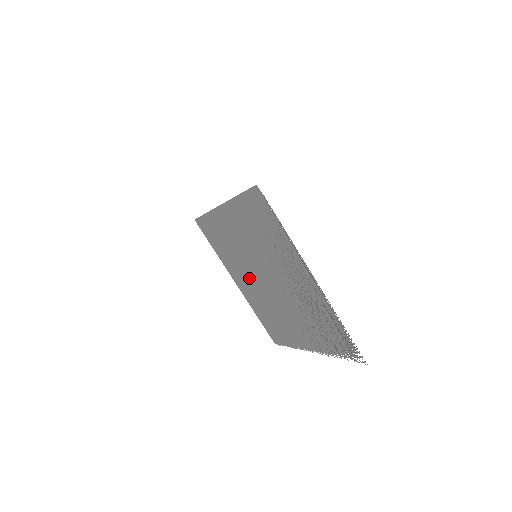
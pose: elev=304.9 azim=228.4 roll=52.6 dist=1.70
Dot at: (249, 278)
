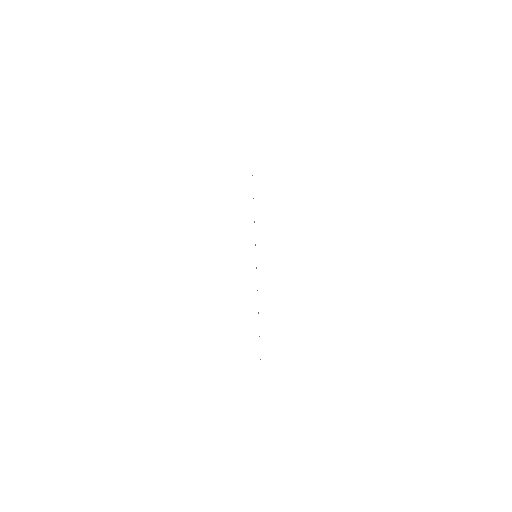
Dot at: occluded
